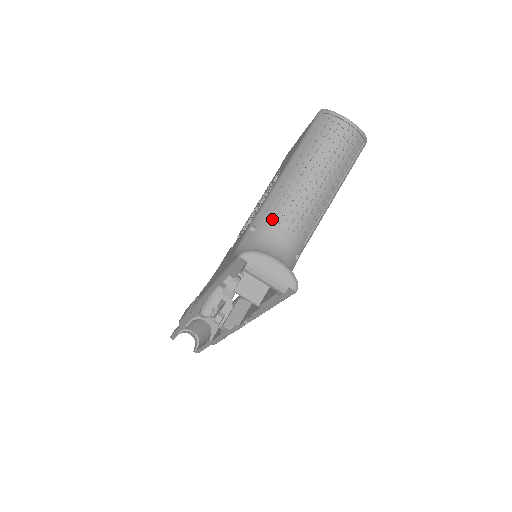
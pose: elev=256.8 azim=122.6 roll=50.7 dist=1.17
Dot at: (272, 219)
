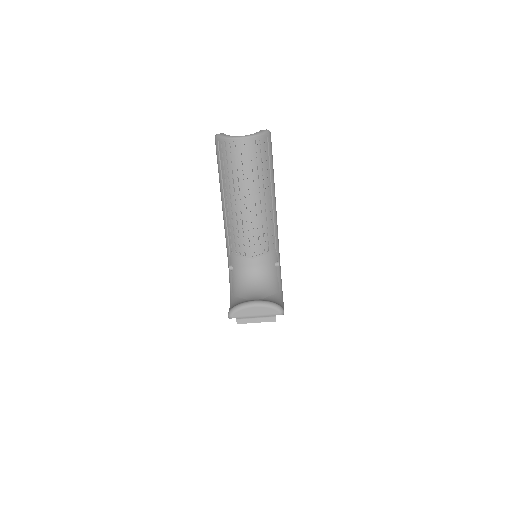
Dot at: (238, 255)
